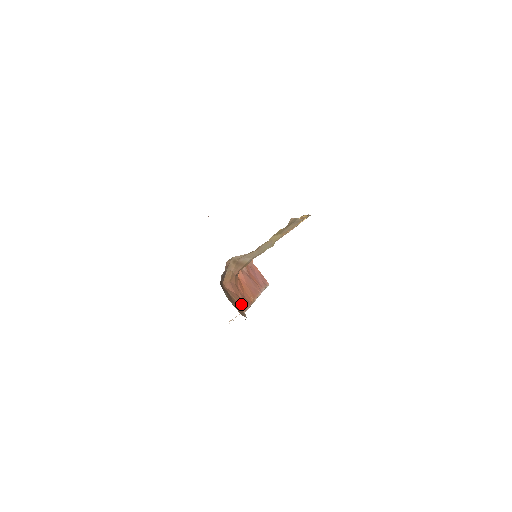
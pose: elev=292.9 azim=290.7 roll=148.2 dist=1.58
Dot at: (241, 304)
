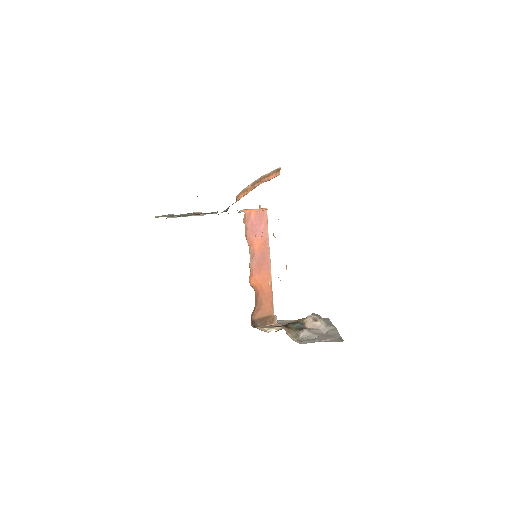
Dot at: (269, 312)
